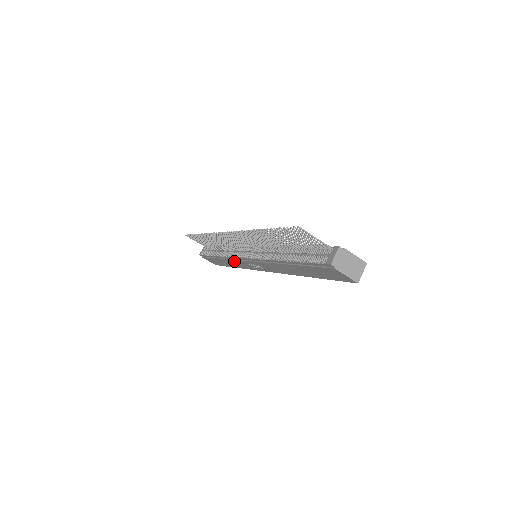
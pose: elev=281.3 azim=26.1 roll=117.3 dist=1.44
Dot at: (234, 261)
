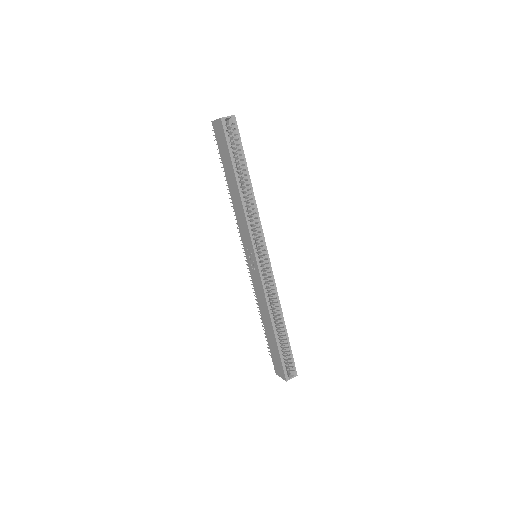
Dot at: (258, 294)
